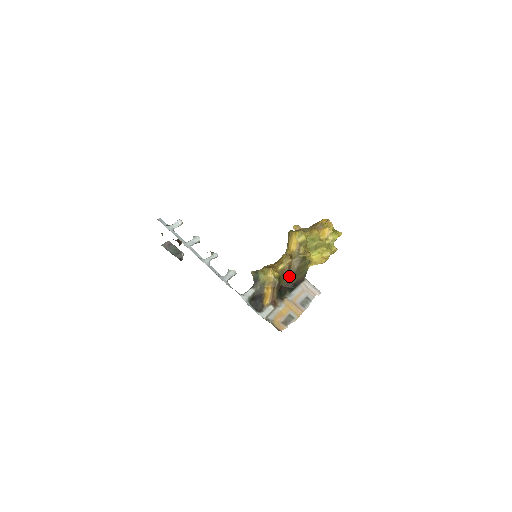
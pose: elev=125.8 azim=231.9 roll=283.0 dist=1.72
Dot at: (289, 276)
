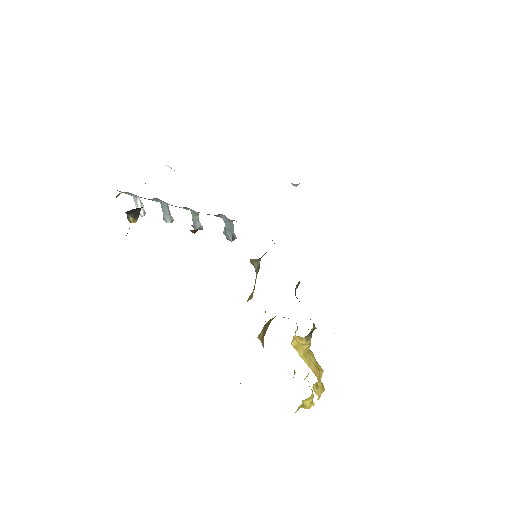
Dot at: occluded
